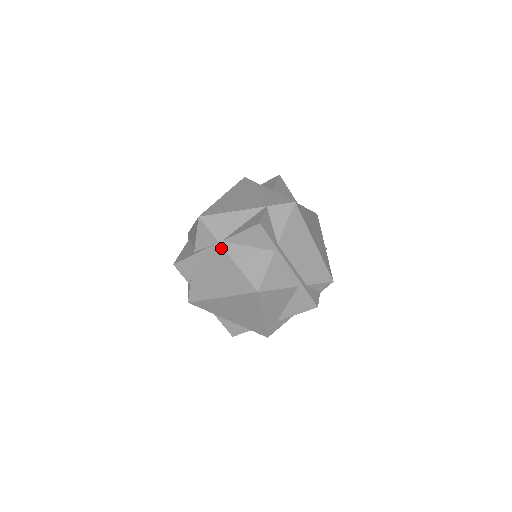
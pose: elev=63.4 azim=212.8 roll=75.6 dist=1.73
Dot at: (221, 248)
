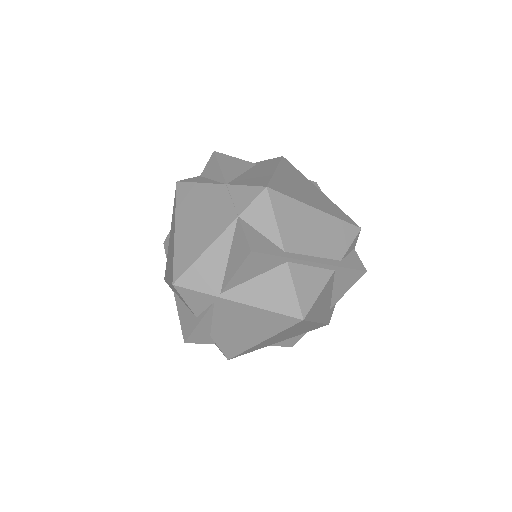
Dot at: (226, 301)
